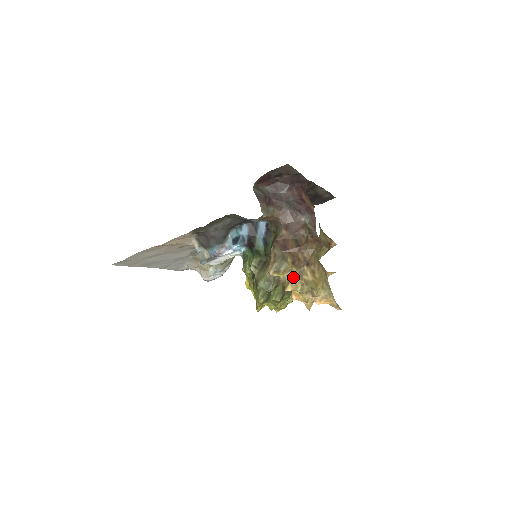
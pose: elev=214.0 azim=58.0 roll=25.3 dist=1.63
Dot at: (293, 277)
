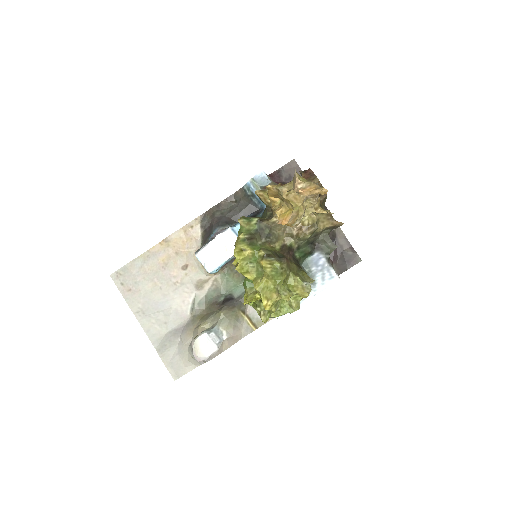
Dot at: occluded
